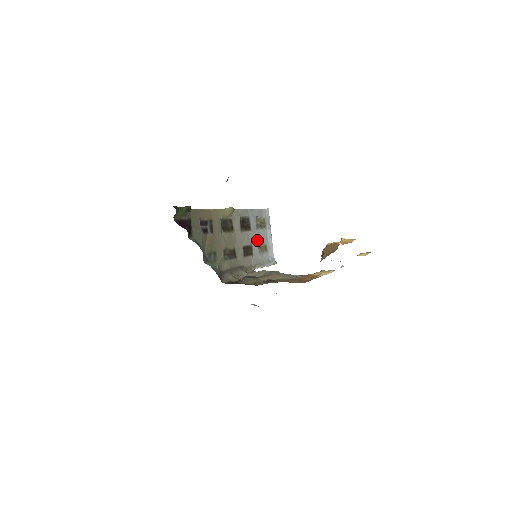
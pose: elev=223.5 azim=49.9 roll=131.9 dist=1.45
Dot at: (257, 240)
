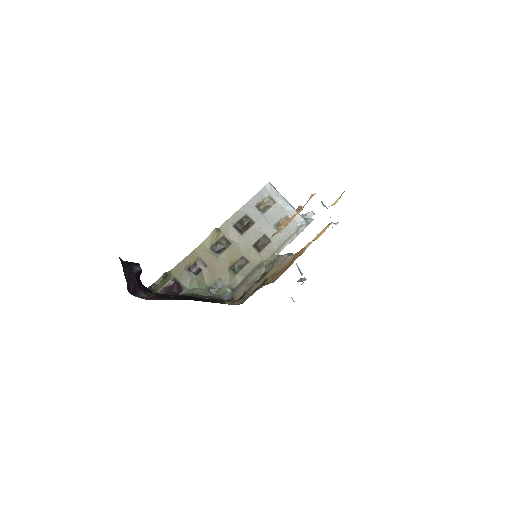
Dot at: (269, 224)
